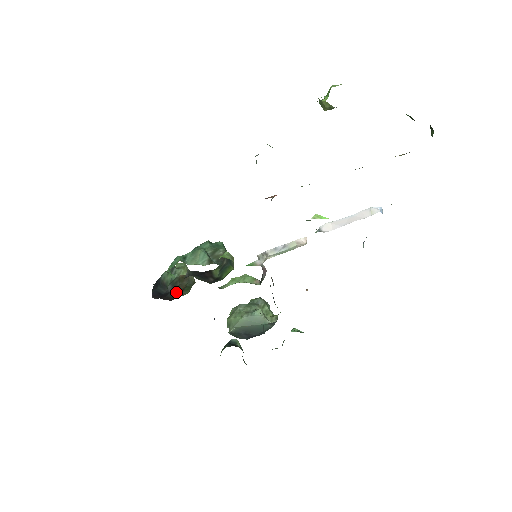
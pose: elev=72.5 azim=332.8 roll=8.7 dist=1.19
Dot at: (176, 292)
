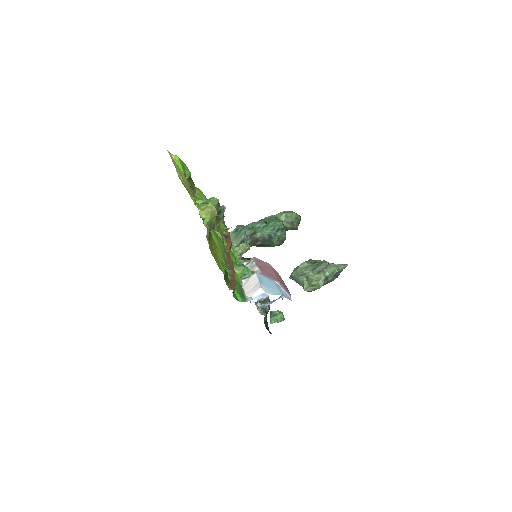
Dot at: occluded
